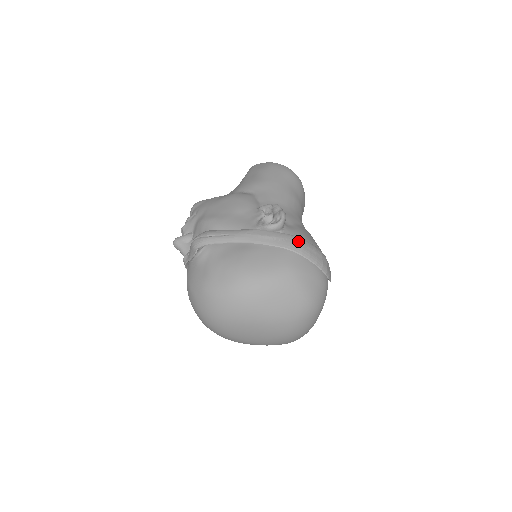
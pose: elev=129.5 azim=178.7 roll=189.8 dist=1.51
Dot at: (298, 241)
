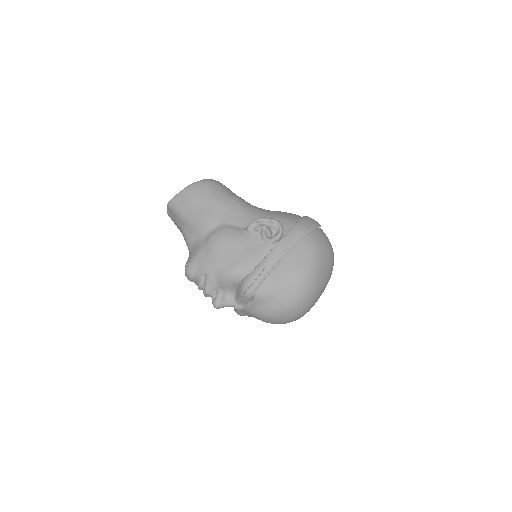
Dot at: (299, 227)
